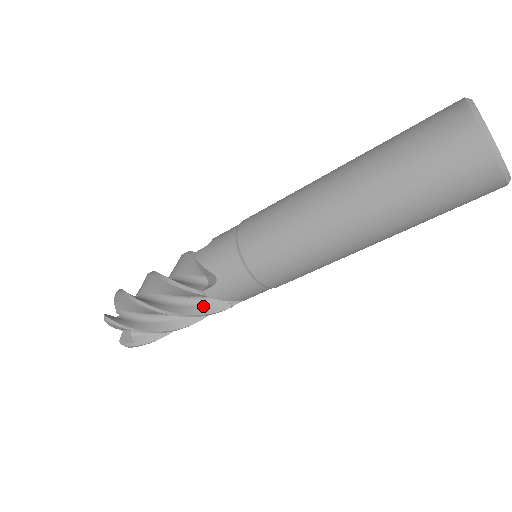
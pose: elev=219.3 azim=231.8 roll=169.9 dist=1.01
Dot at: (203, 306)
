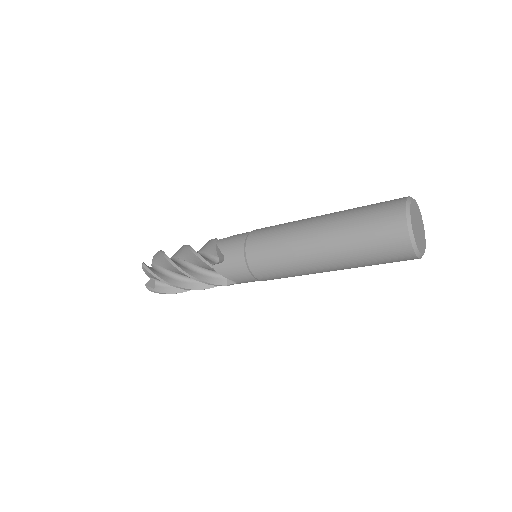
Dot at: occluded
